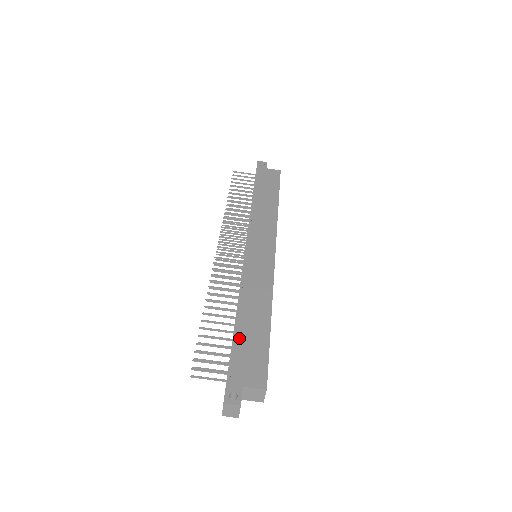
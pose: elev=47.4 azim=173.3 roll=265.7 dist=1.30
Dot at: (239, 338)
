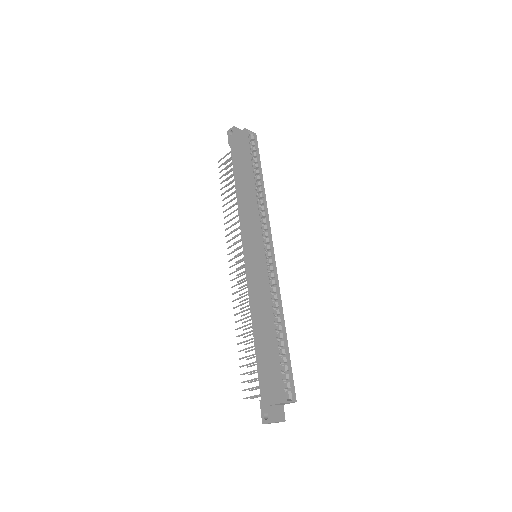
Dot at: (258, 361)
